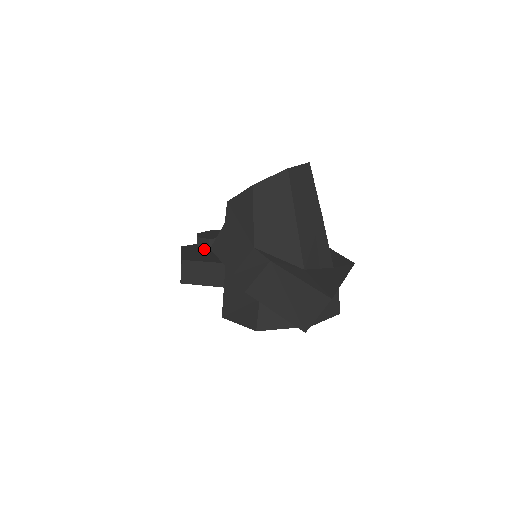
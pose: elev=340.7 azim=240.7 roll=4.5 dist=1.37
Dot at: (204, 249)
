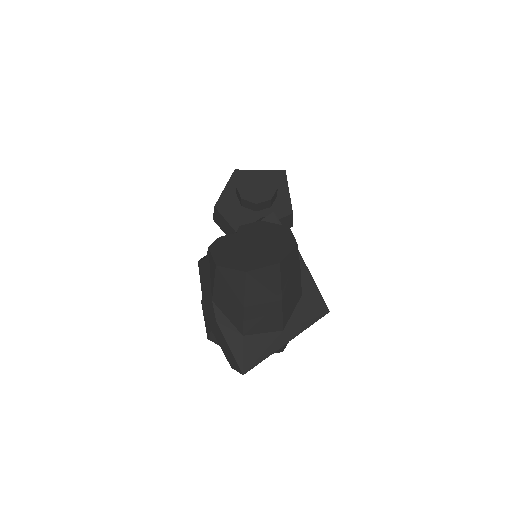
Dot at: (239, 200)
